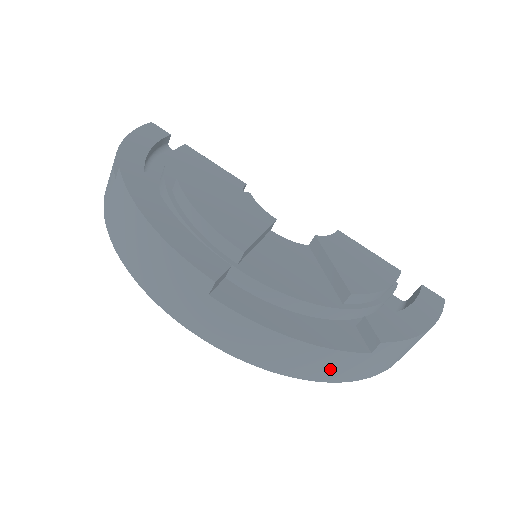
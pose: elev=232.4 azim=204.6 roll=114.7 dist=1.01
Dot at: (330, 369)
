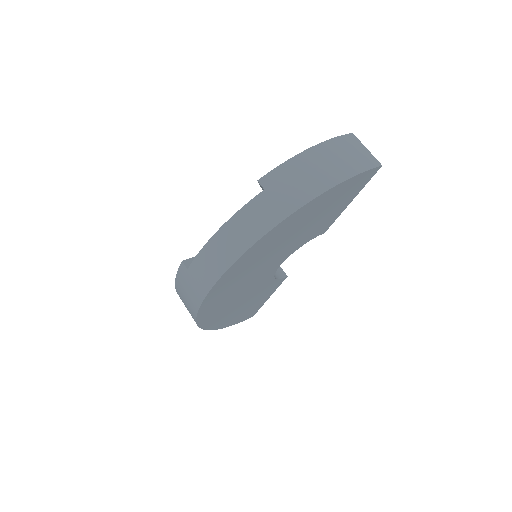
Dot at: (258, 221)
